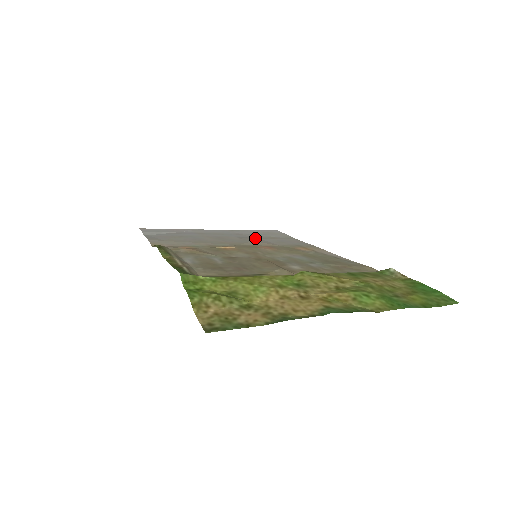
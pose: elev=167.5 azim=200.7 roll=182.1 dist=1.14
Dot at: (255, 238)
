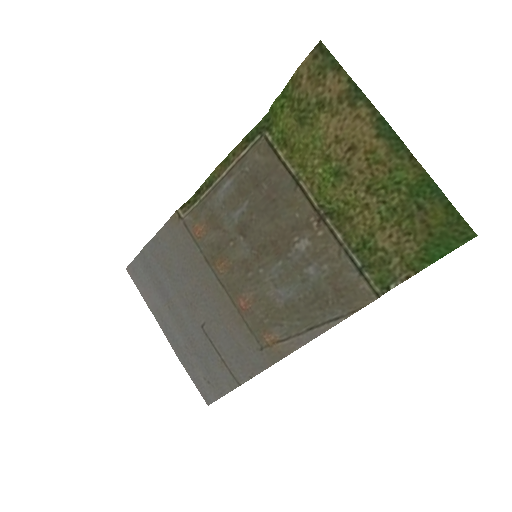
Dot at: (212, 342)
